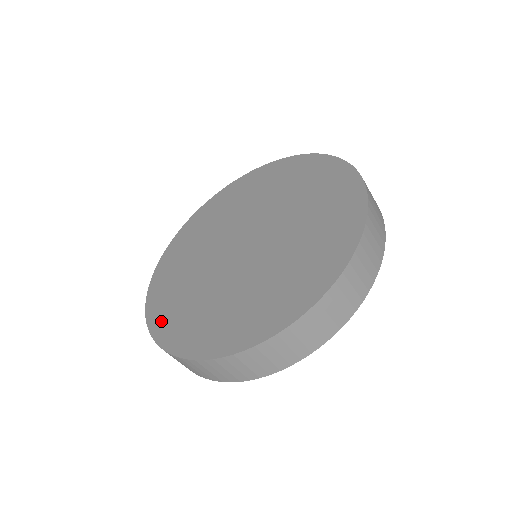
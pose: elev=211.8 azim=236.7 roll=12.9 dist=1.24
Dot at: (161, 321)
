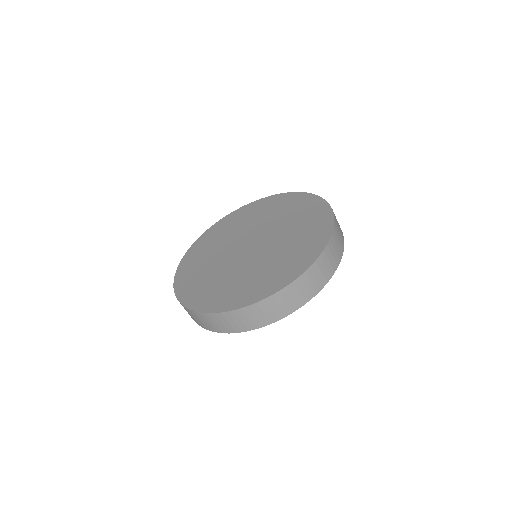
Dot at: (195, 249)
